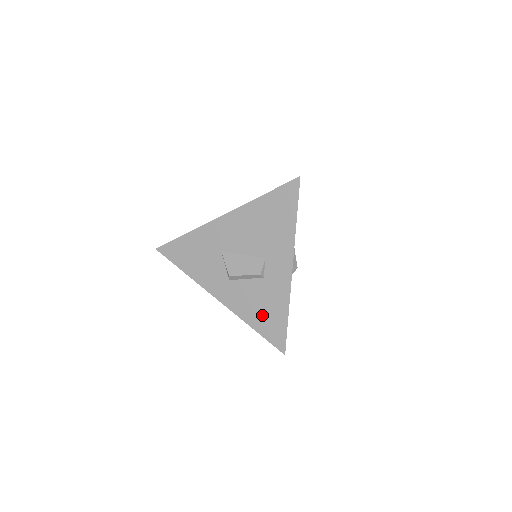
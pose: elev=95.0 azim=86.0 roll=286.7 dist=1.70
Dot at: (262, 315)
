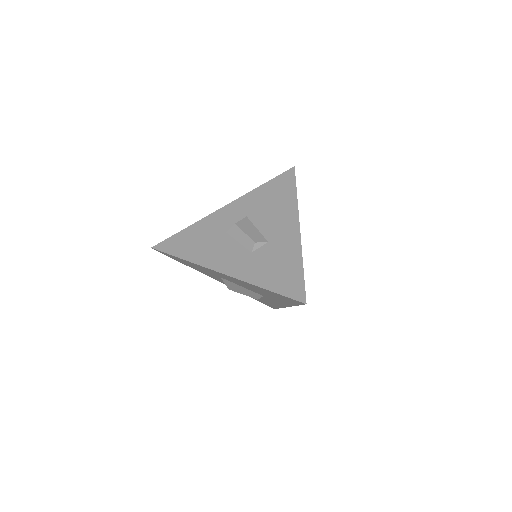
Dot at: (258, 299)
